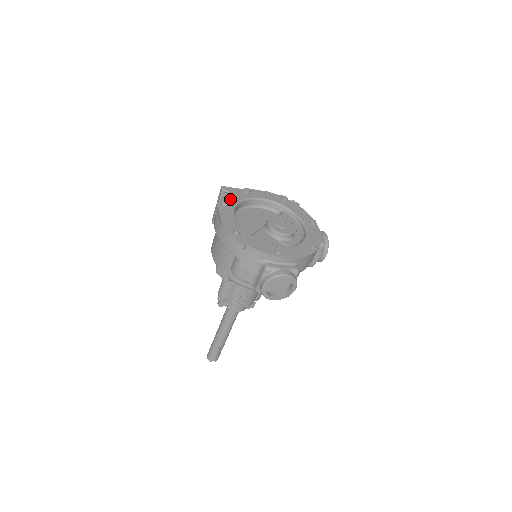
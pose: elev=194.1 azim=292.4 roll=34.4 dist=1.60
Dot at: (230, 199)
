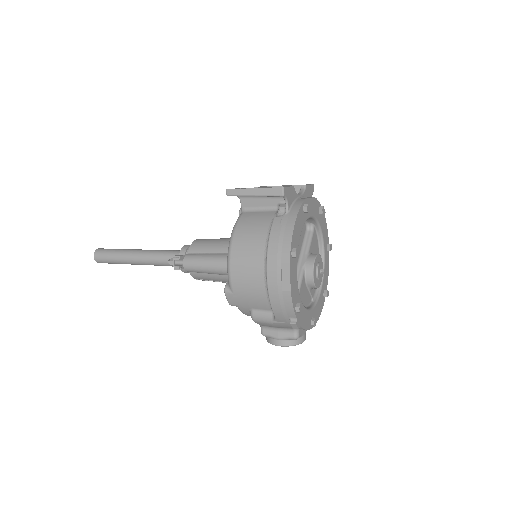
Dot at: (296, 236)
